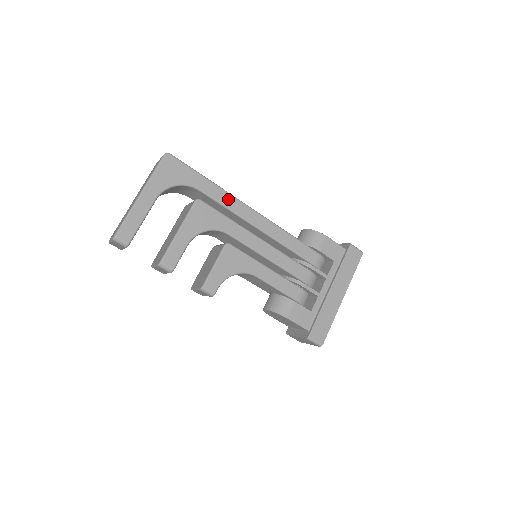
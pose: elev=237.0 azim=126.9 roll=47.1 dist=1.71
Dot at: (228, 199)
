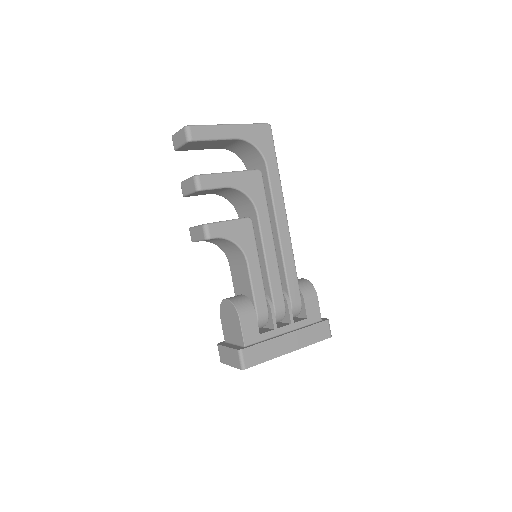
Dot at: (278, 194)
